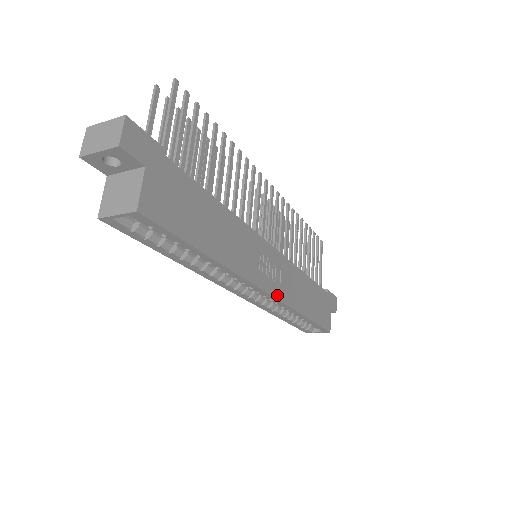
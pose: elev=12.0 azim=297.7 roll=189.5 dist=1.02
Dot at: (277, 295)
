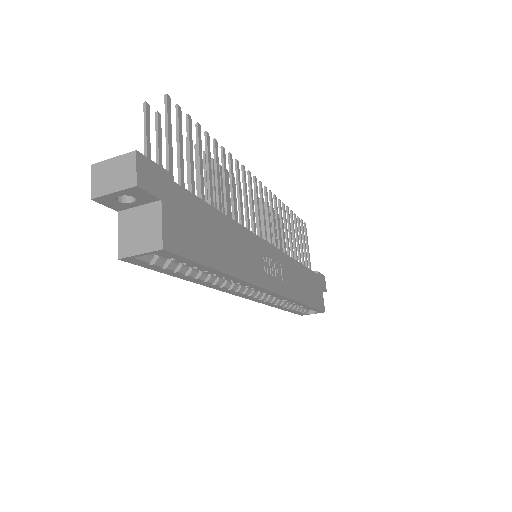
Dot at: (282, 292)
